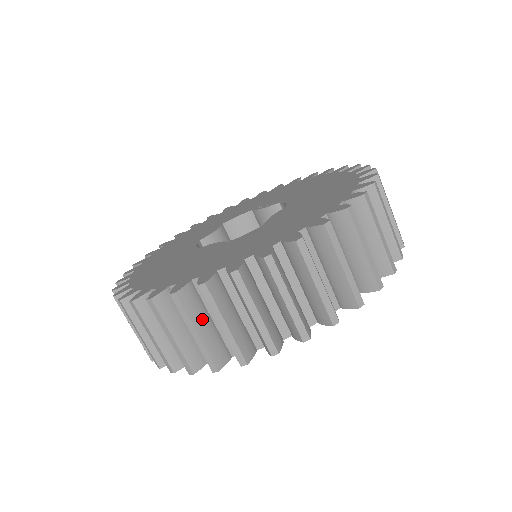
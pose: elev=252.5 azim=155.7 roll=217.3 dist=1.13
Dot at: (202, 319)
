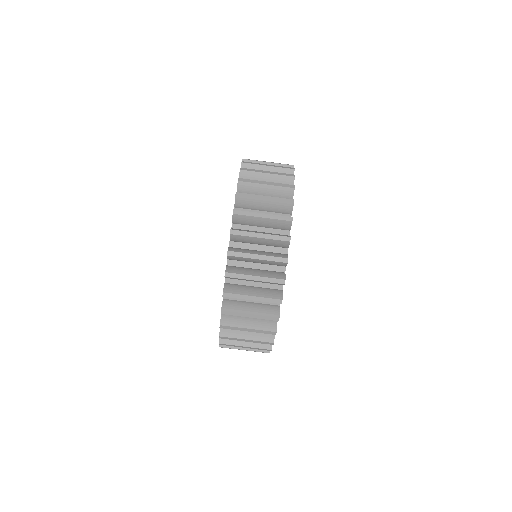
Dot at: occluded
